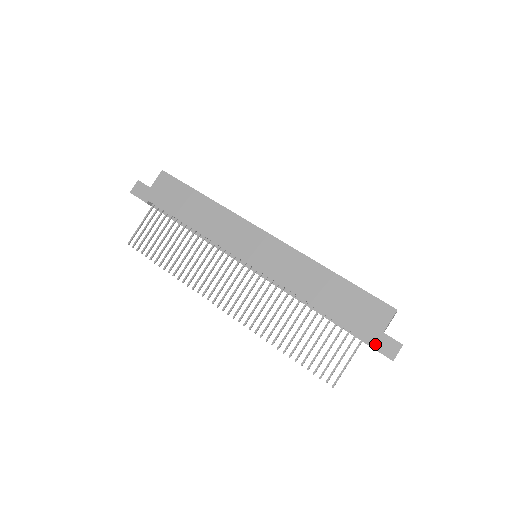
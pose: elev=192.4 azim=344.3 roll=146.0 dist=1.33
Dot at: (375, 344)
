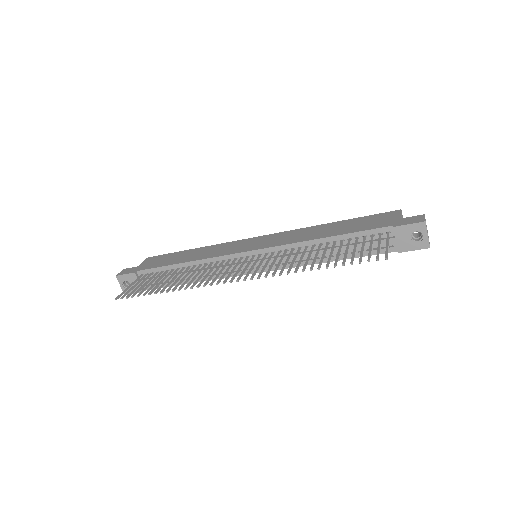
Dot at: (400, 224)
